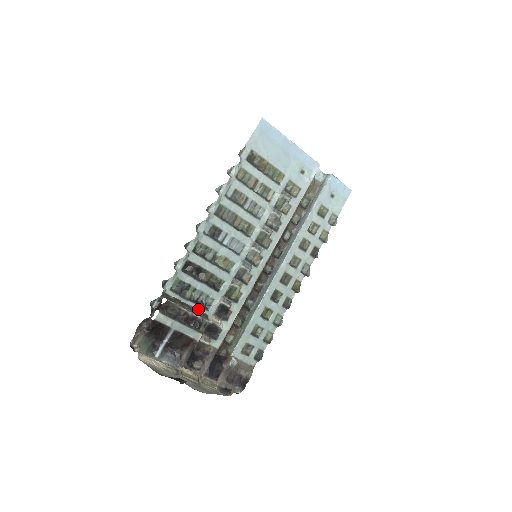
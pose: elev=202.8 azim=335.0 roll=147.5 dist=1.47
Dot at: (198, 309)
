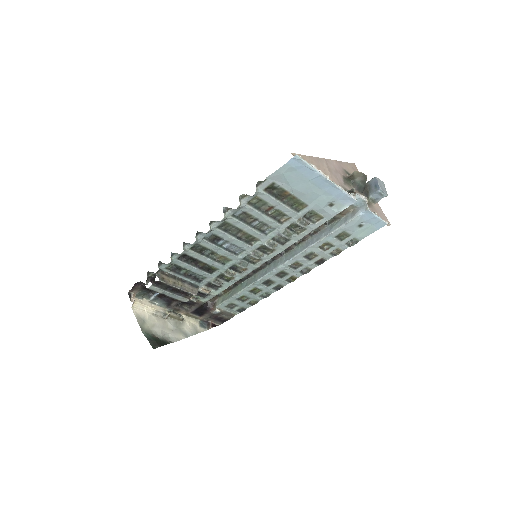
Dot at: (190, 281)
